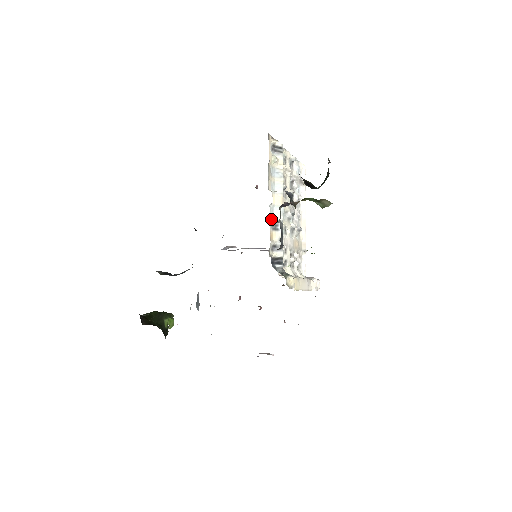
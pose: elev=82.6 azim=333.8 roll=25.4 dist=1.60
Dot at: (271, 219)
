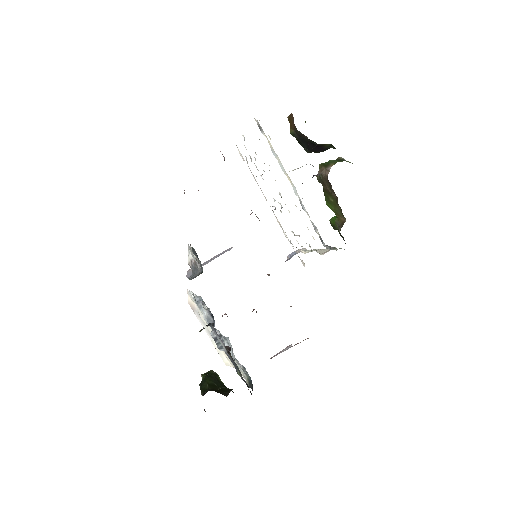
Dot at: occluded
